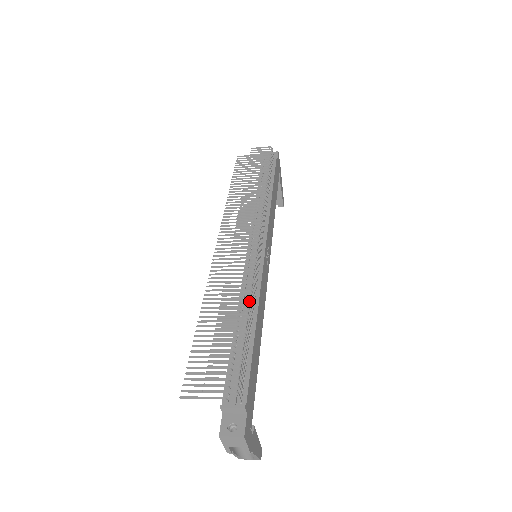
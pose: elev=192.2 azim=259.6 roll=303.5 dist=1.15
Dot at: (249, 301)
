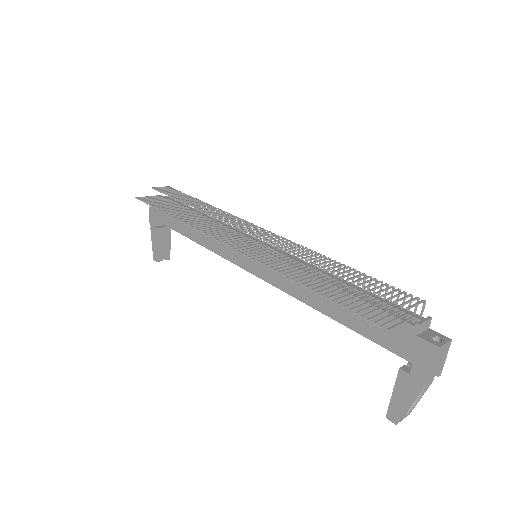
Dot at: (318, 268)
